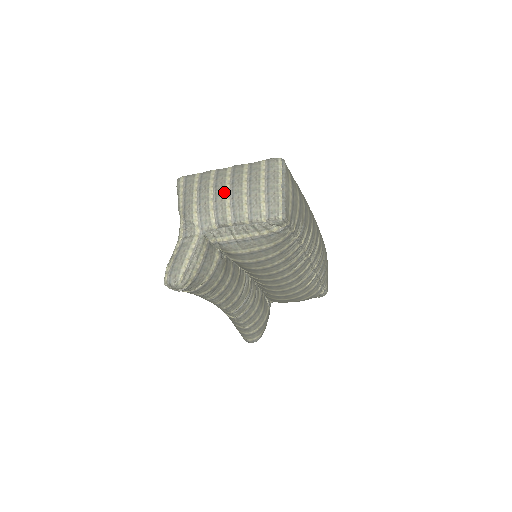
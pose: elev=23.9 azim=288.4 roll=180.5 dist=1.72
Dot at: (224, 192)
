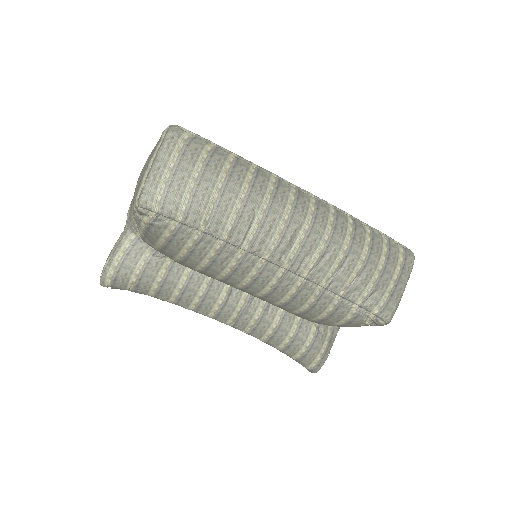
Dot at: occluded
